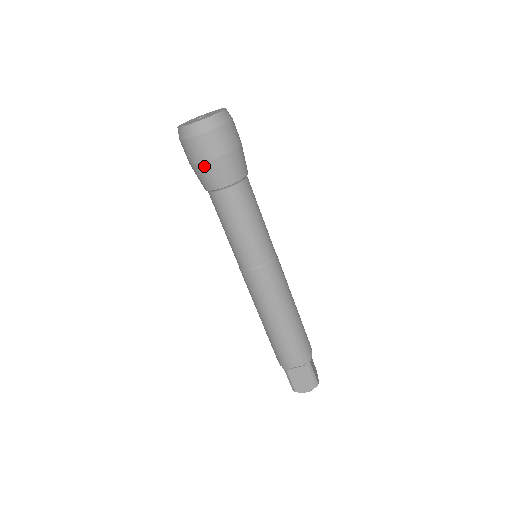
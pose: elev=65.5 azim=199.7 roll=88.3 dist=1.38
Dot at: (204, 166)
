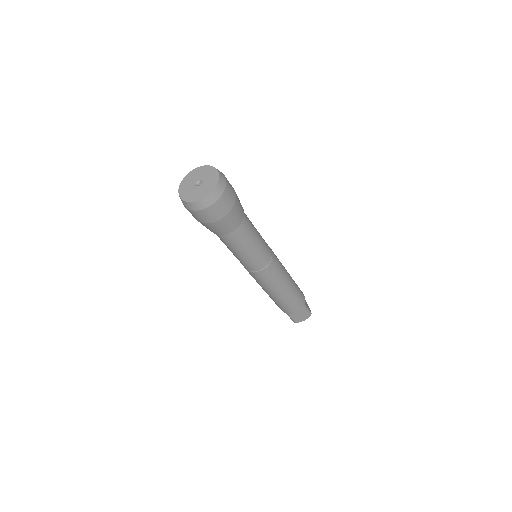
Dot at: (213, 224)
